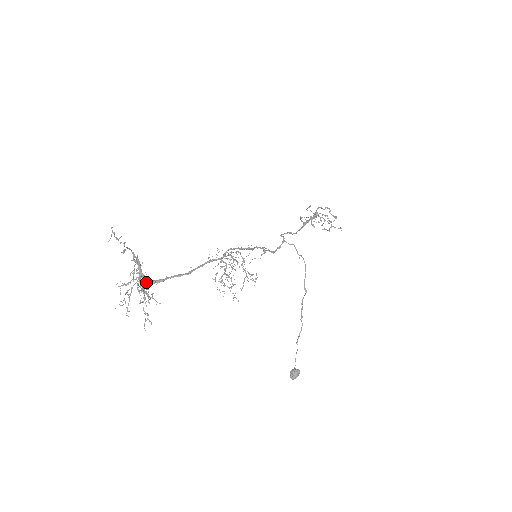
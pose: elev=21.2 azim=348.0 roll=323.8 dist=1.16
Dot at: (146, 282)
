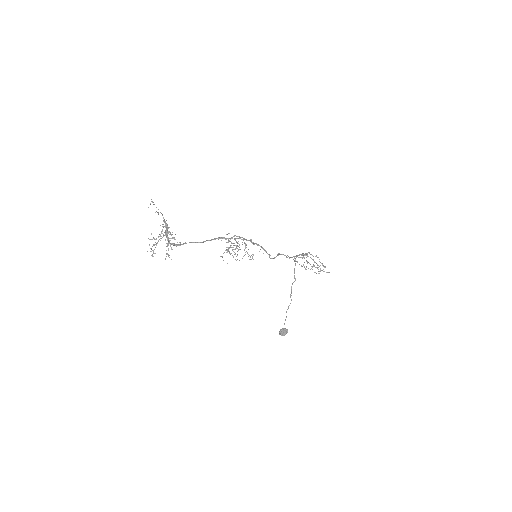
Dot at: (170, 243)
